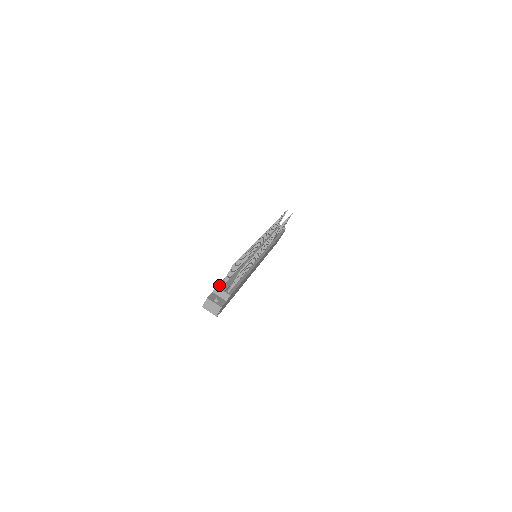
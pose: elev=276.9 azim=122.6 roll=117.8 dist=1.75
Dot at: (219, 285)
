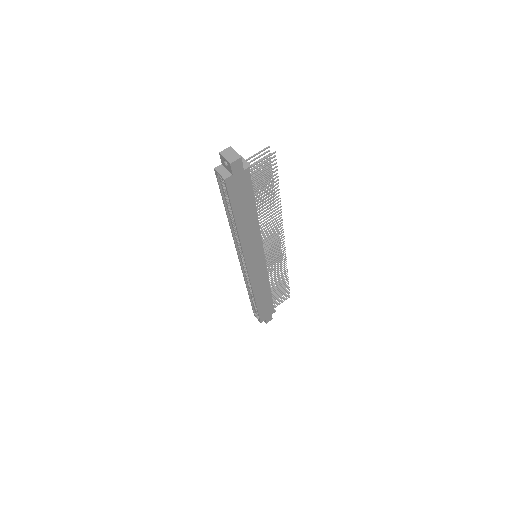
Dot at: occluded
